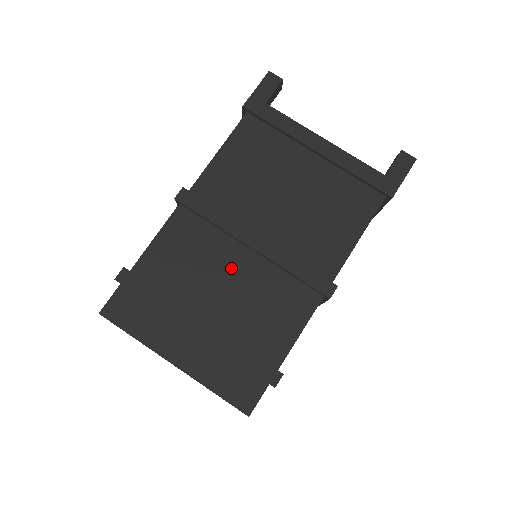
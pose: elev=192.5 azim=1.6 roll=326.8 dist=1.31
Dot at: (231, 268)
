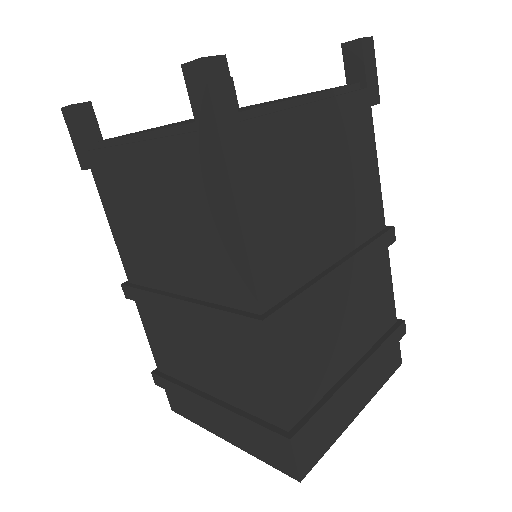
Dot at: (193, 339)
